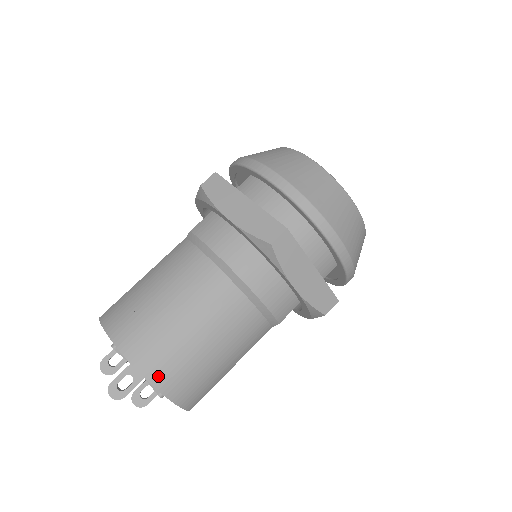
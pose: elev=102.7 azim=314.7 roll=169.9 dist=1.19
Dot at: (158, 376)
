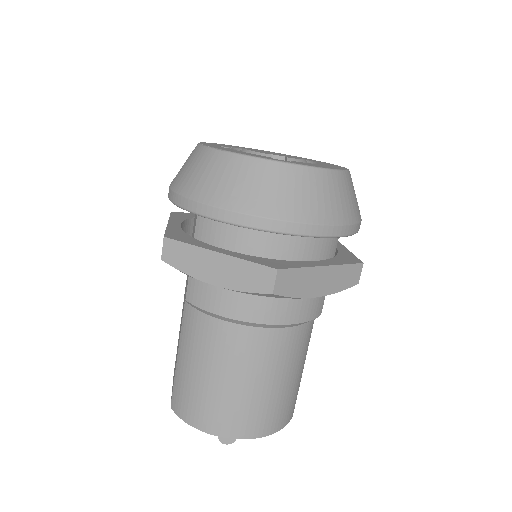
Dot at: (254, 430)
